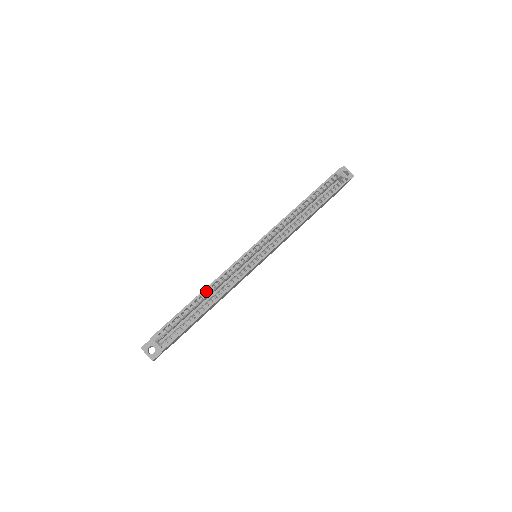
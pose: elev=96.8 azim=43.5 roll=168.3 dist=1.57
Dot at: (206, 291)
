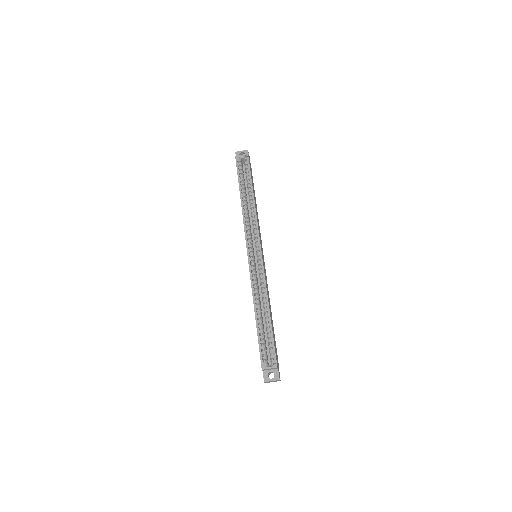
Dot at: (256, 307)
